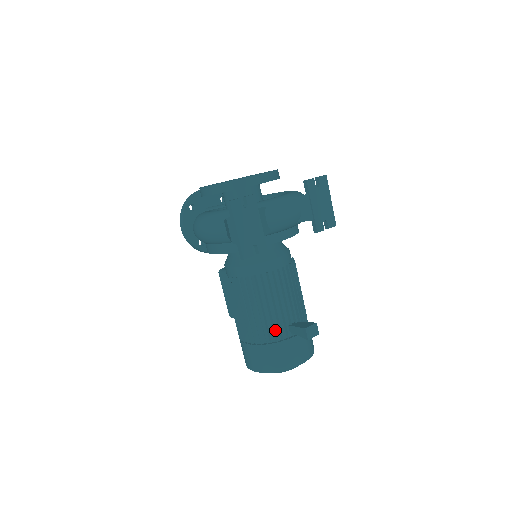
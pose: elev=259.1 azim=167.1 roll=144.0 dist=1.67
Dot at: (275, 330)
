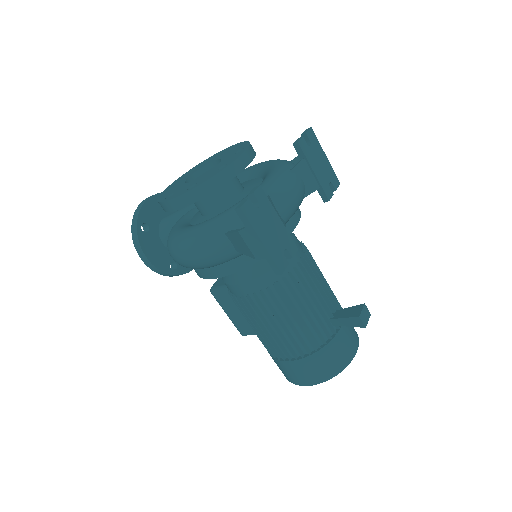
Dot at: (320, 332)
